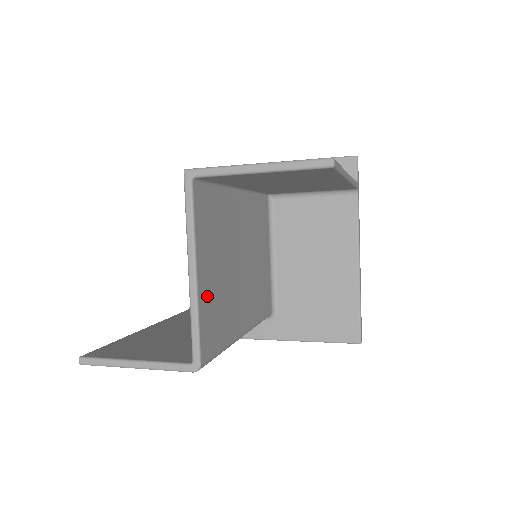
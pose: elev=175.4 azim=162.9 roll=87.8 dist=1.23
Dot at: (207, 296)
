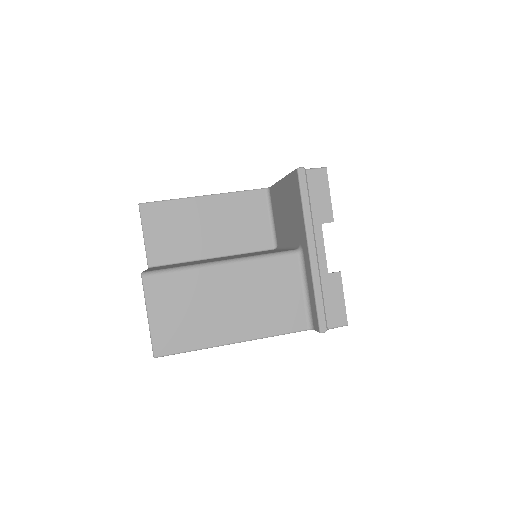
Dot at: occluded
